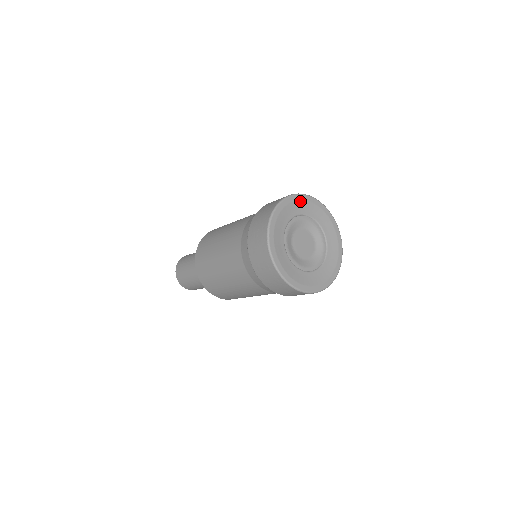
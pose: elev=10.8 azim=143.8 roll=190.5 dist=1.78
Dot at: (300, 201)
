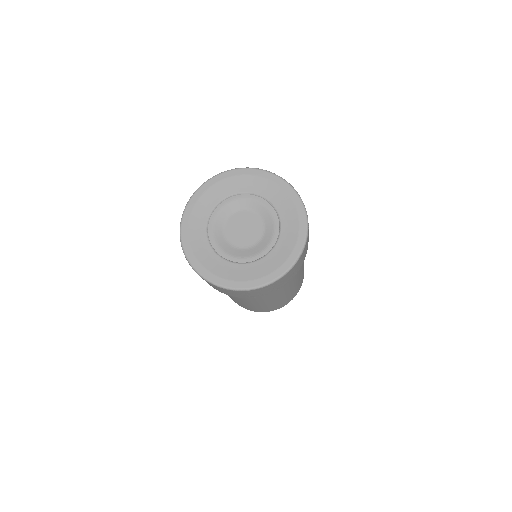
Dot at: (193, 213)
